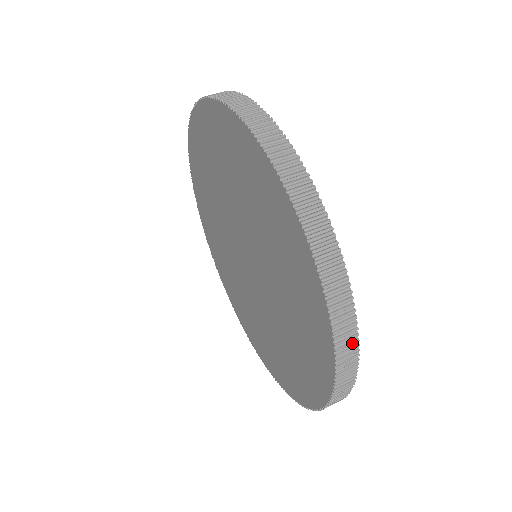
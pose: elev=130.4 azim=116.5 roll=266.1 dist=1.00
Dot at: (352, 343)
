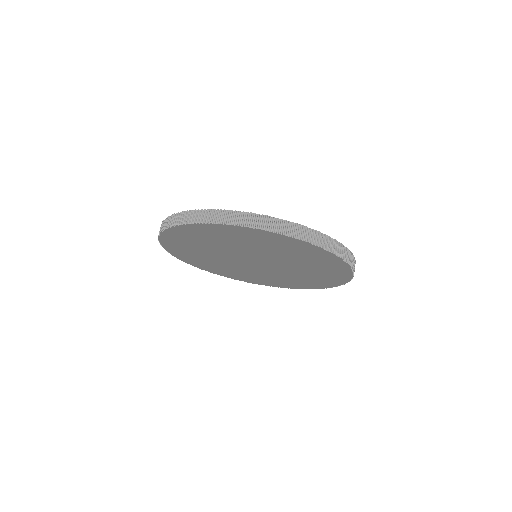
Dot at: occluded
